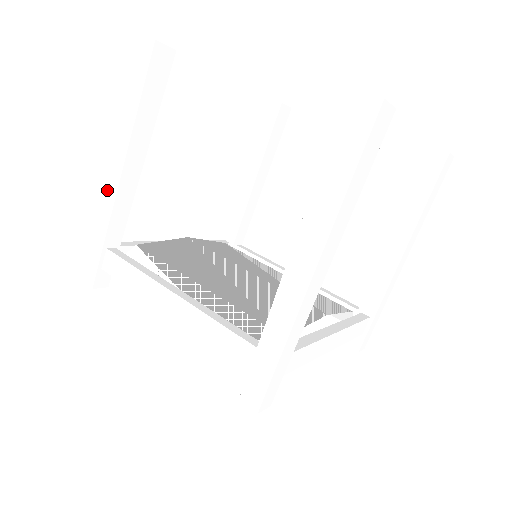
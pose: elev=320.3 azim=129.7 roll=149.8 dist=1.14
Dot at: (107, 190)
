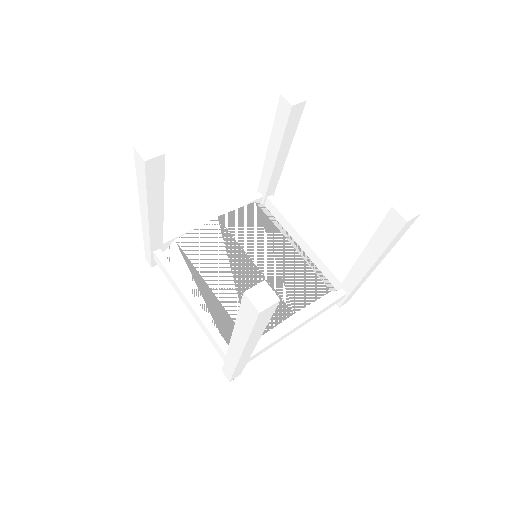
Dot at: (144, 225)
